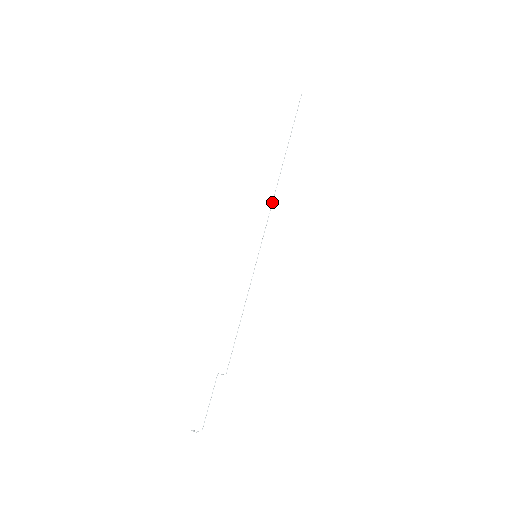
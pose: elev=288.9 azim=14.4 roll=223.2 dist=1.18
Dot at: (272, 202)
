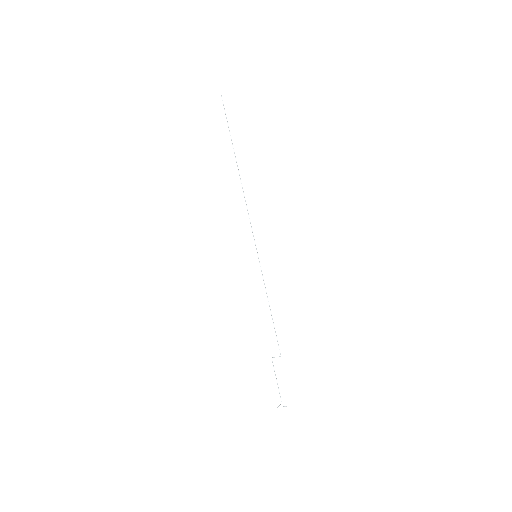
Dot at: (246, 205)
